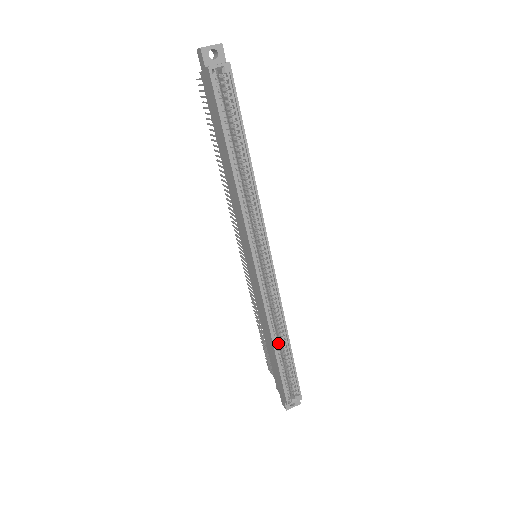
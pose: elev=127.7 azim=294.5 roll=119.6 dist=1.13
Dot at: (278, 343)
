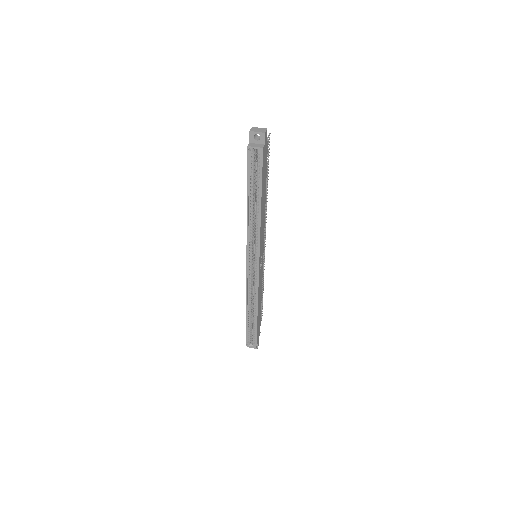
Dot at: (250, 310)
